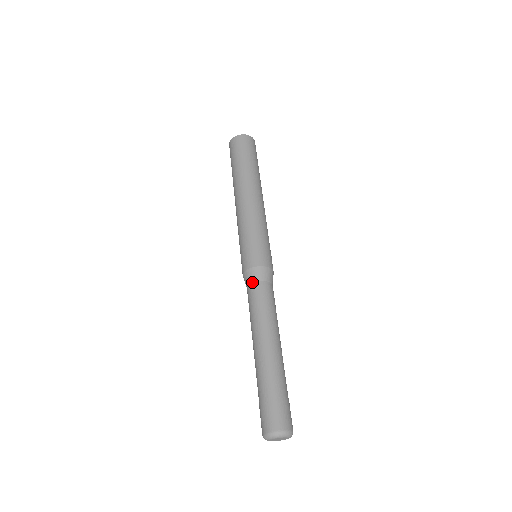
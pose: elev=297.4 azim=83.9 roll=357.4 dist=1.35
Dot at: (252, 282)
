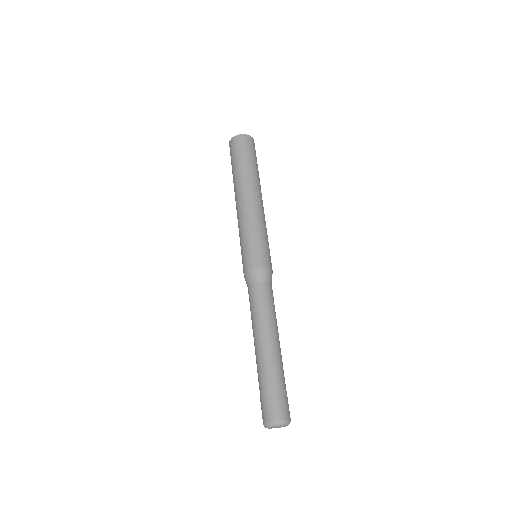
Dot at: (252, 283)
